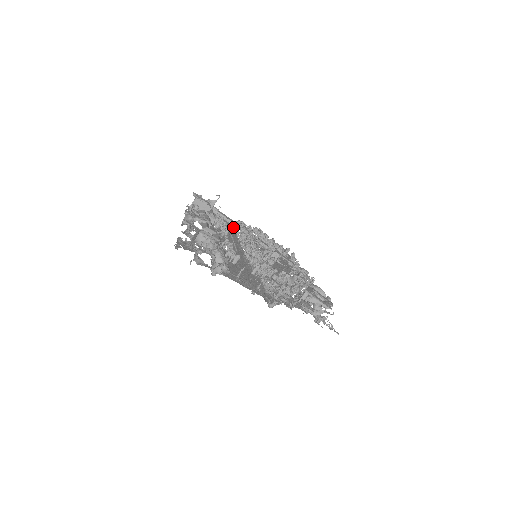
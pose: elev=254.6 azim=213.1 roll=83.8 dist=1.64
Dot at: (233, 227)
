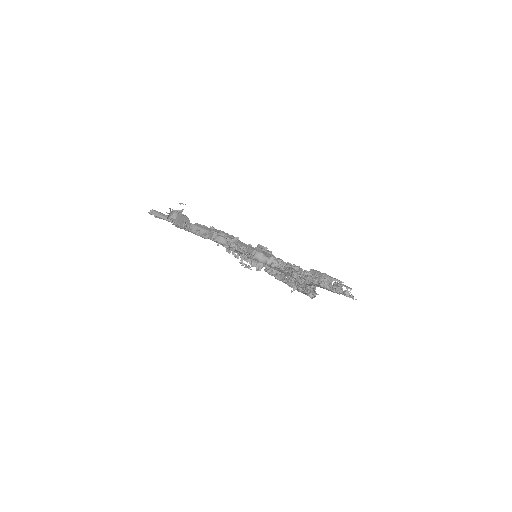
Dot at: occluded
